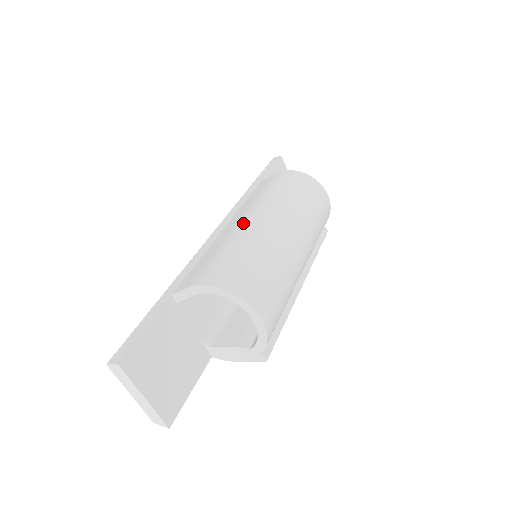
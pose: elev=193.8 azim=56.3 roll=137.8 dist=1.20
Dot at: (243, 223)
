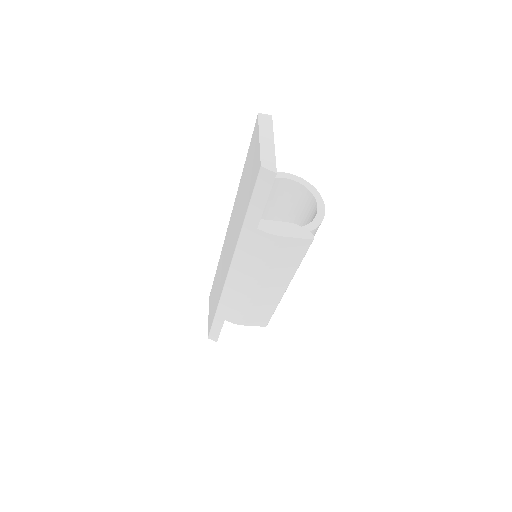
Dot at: occluded
